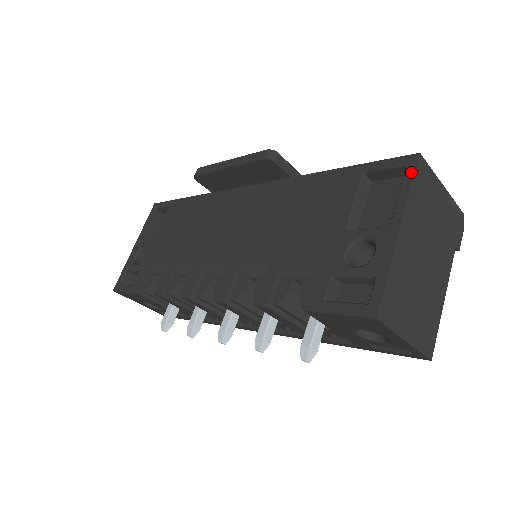
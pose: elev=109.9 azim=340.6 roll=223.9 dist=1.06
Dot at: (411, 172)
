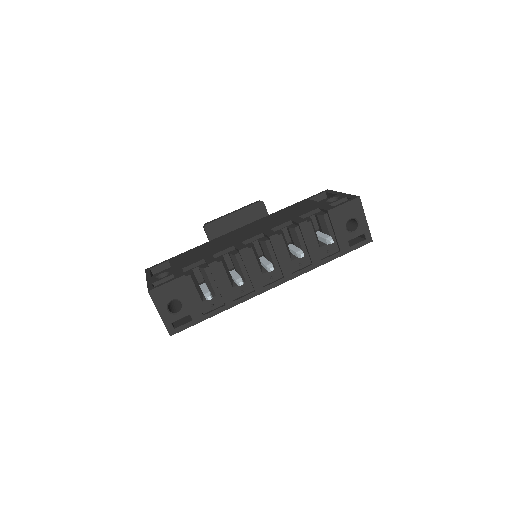
Dot at: (330, 191)
